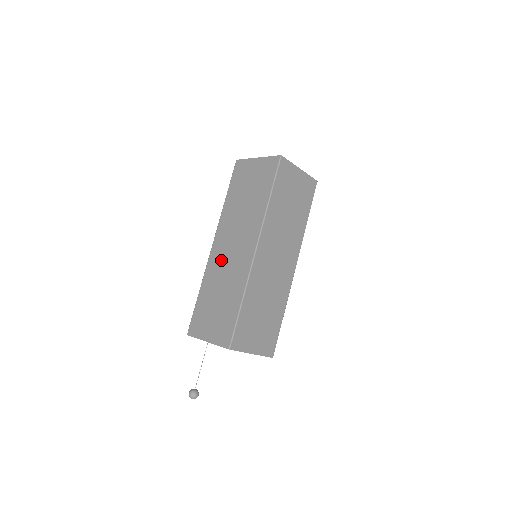
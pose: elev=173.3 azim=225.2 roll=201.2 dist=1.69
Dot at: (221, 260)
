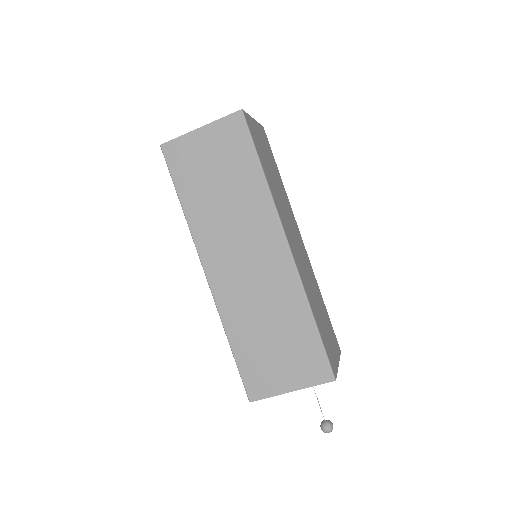
Dot at: occluded
